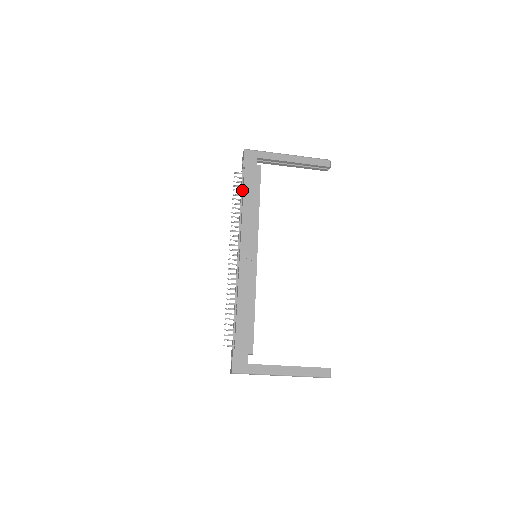
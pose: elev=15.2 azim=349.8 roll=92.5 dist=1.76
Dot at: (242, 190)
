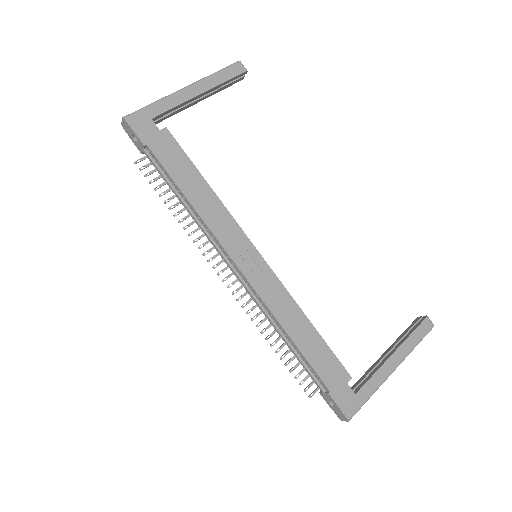
Dot at: (168, 181)
